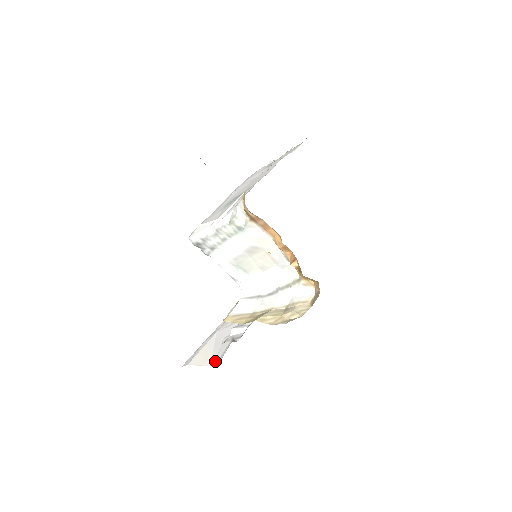
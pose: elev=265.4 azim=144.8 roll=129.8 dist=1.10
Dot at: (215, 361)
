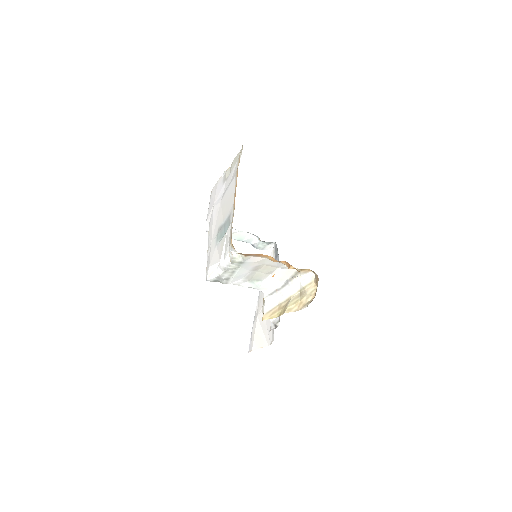
Dot at: (270, 341)
